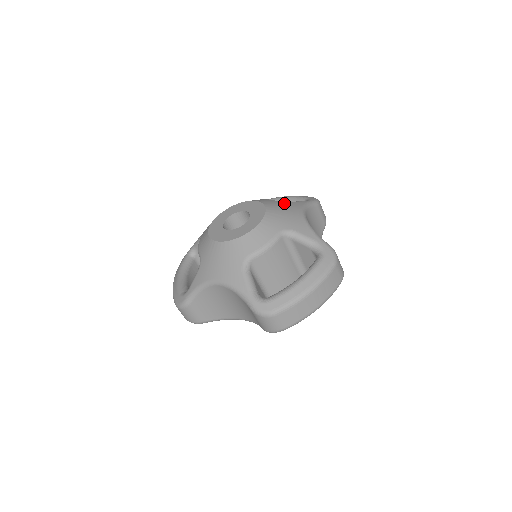
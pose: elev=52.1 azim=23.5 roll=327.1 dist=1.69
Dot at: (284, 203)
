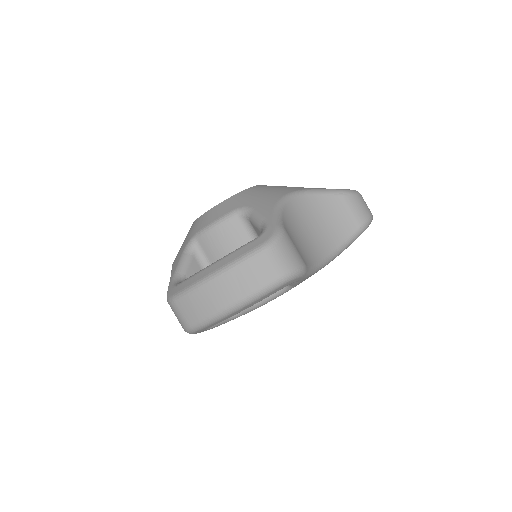
Dot at: (285, 186)
